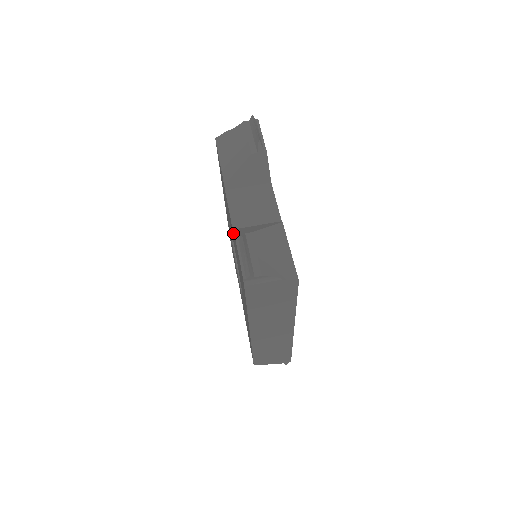
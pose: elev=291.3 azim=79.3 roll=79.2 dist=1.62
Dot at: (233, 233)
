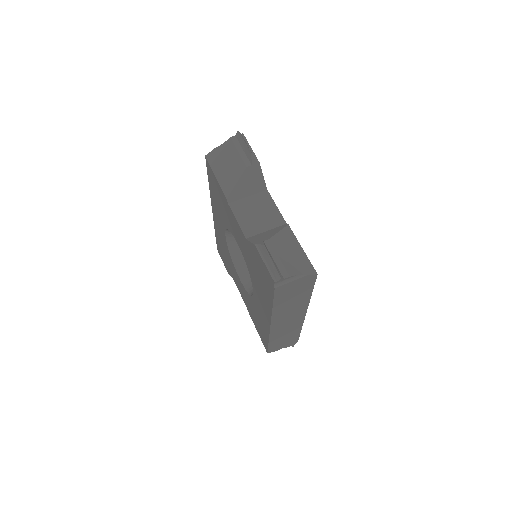
Dot at: (248, 242)
